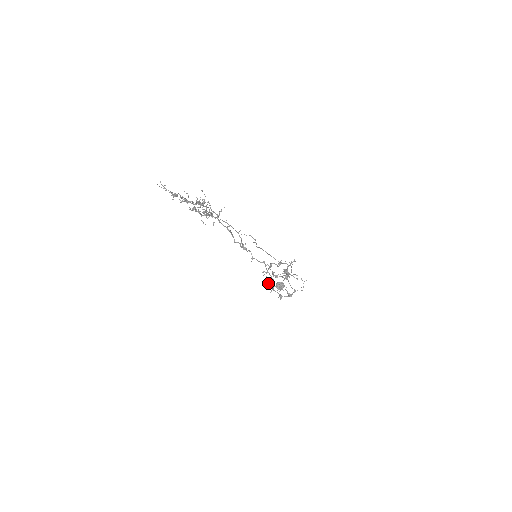
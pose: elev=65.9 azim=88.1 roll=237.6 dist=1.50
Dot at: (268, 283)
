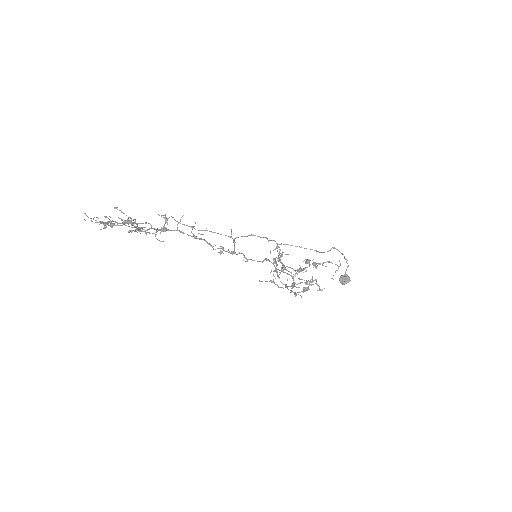
Dot at: (282, 283)
